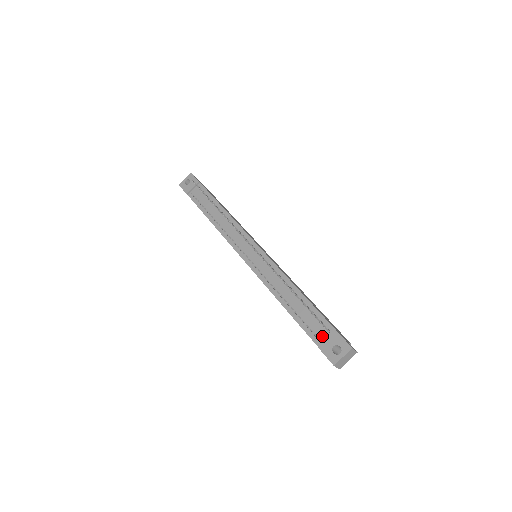
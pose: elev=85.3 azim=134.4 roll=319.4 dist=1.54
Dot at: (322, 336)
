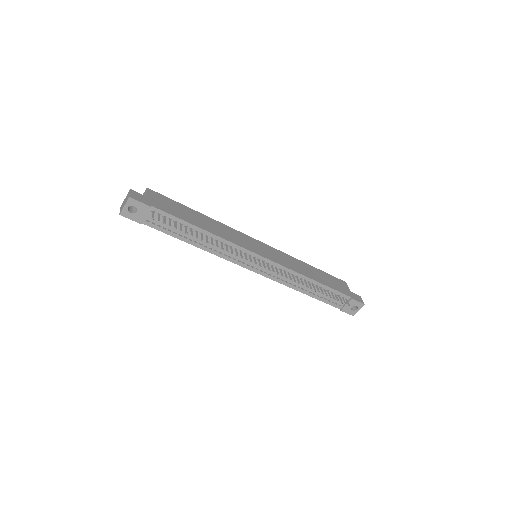
Dot at: (341, 303)
